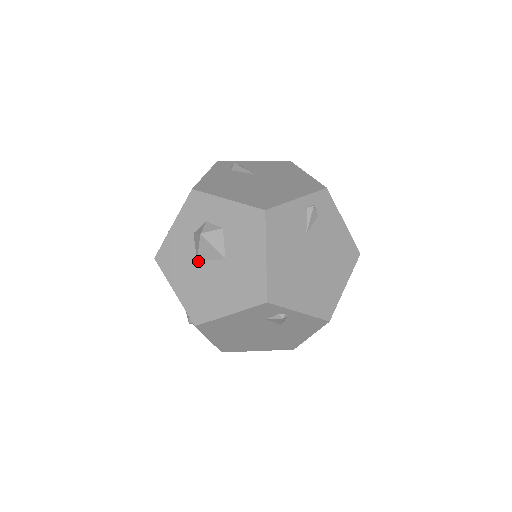
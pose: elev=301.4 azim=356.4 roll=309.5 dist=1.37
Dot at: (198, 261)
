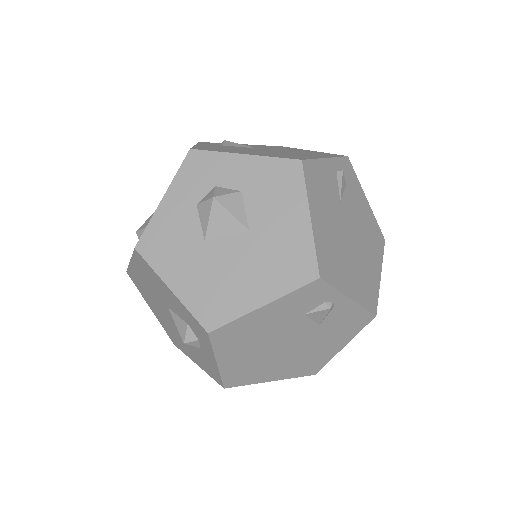
Dot at: (206, 240)
